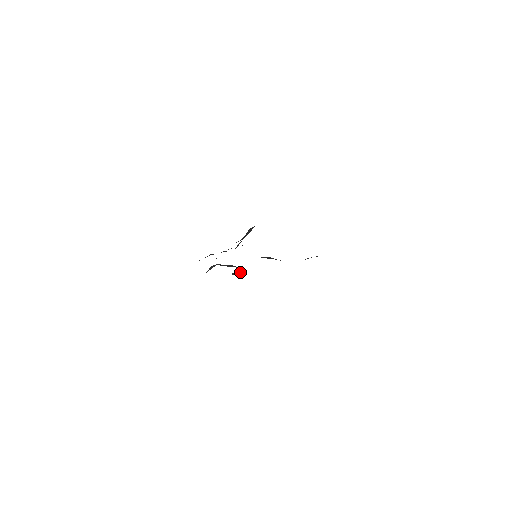
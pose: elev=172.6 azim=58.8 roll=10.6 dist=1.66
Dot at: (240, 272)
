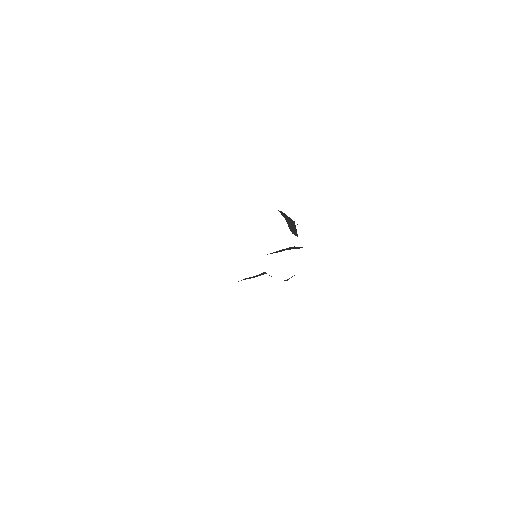
Dot at: occluded
